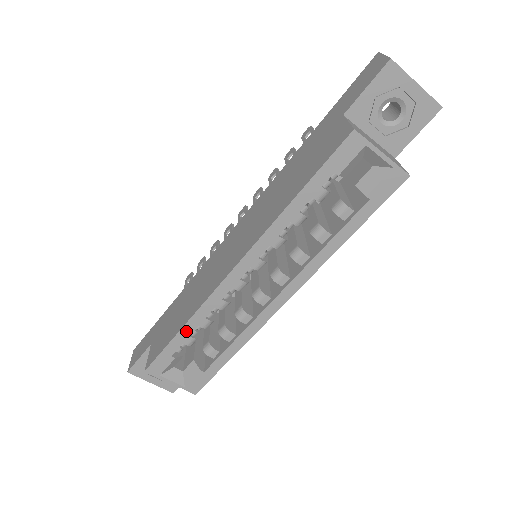
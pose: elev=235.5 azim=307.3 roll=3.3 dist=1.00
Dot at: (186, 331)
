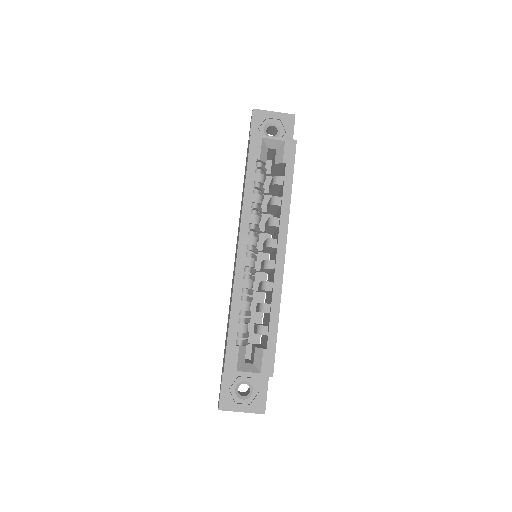
Dot at: (234, 316)
